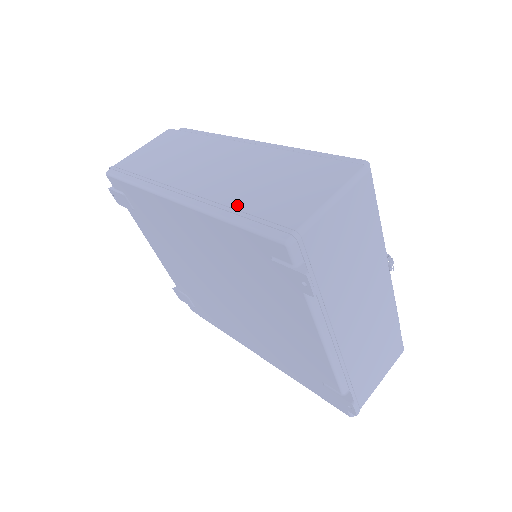
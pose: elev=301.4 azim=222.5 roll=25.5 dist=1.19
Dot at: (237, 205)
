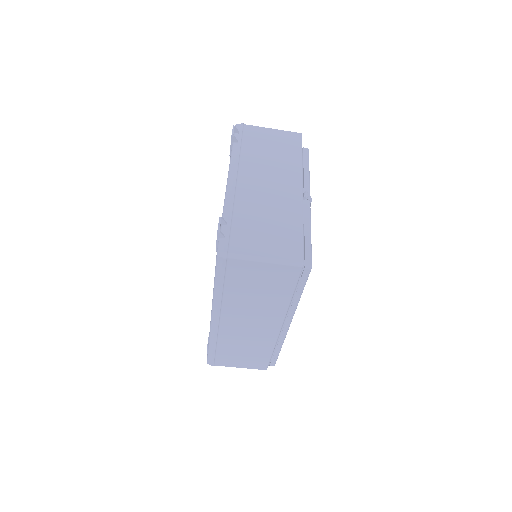
Dot at: (220, 347)
